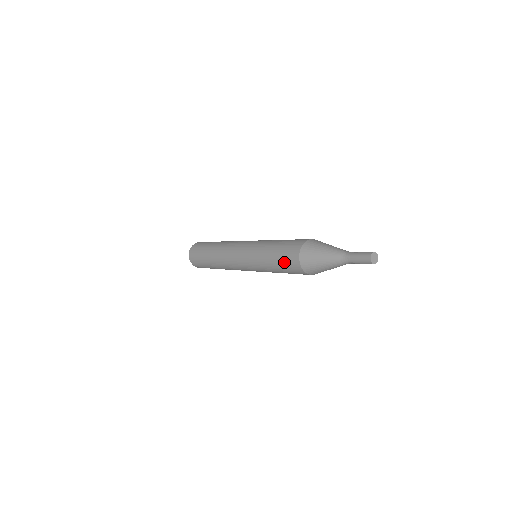
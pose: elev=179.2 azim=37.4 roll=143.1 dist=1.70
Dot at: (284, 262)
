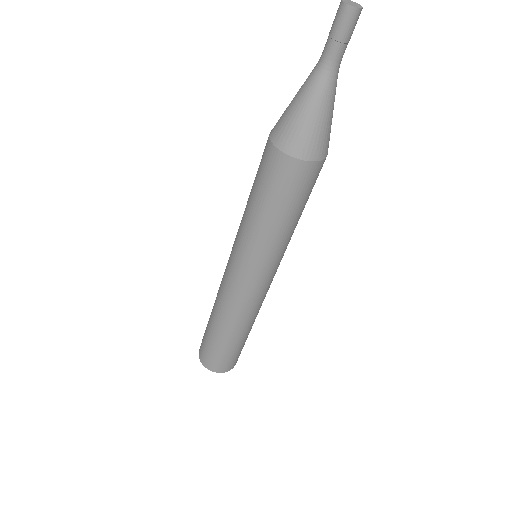
Dot at: (273, 188)
